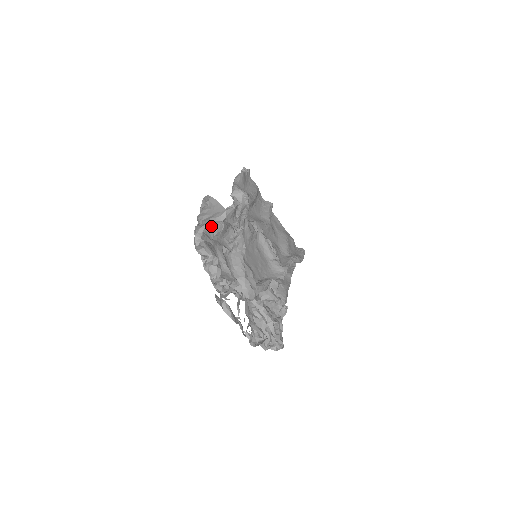
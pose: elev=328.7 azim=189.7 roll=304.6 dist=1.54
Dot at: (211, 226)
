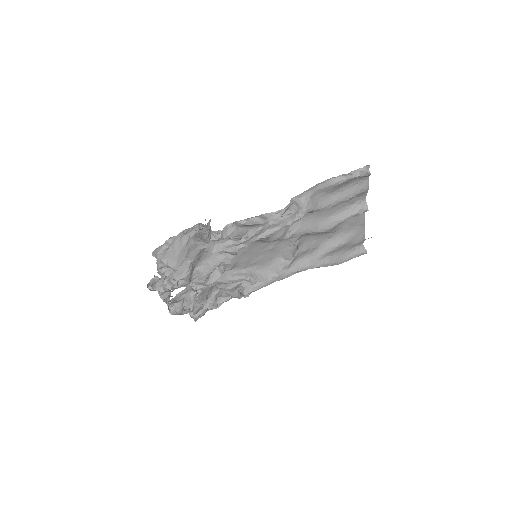
Dot at: (200, 237)
